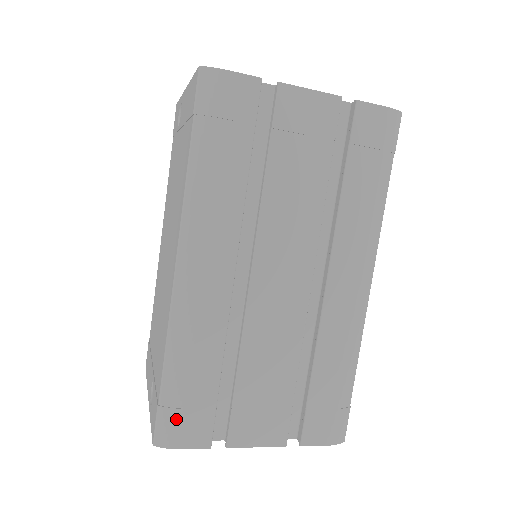
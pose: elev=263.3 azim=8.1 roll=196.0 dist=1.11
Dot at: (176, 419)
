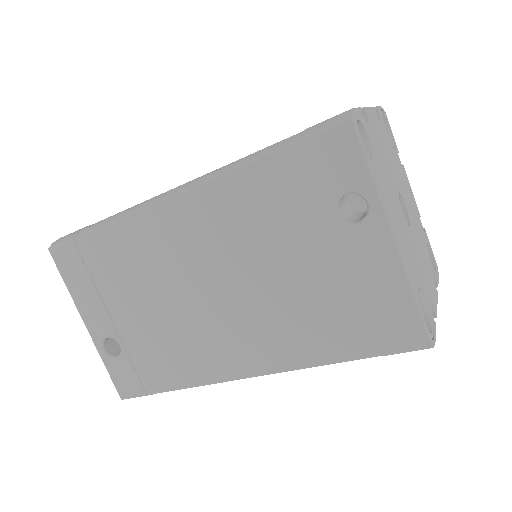
Dot at: occluded
